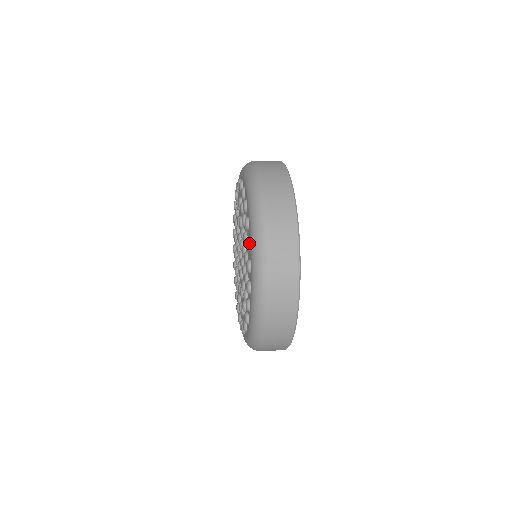
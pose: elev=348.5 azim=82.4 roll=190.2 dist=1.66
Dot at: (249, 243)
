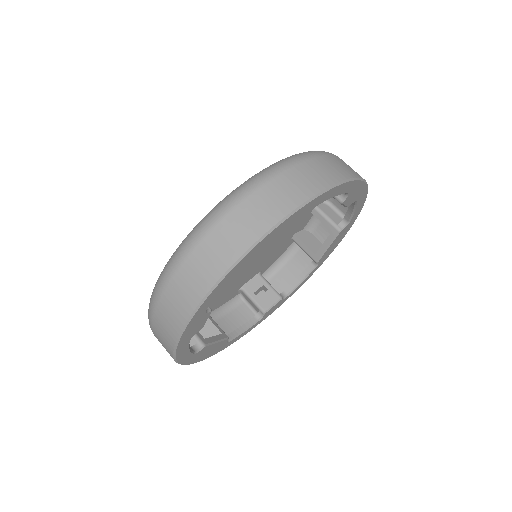
Dot at: occluded
